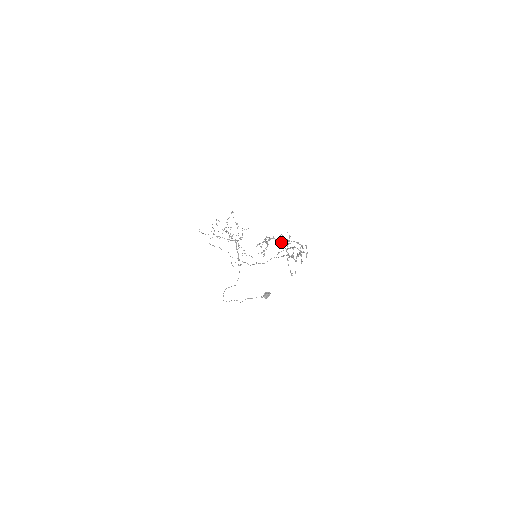
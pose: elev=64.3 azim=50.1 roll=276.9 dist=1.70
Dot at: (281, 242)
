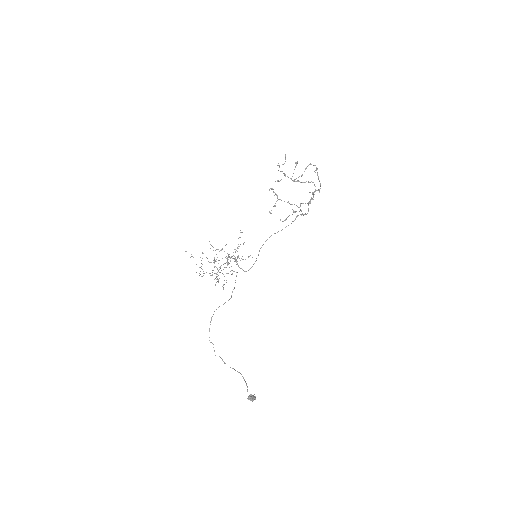
Dot at: (289, 203)
